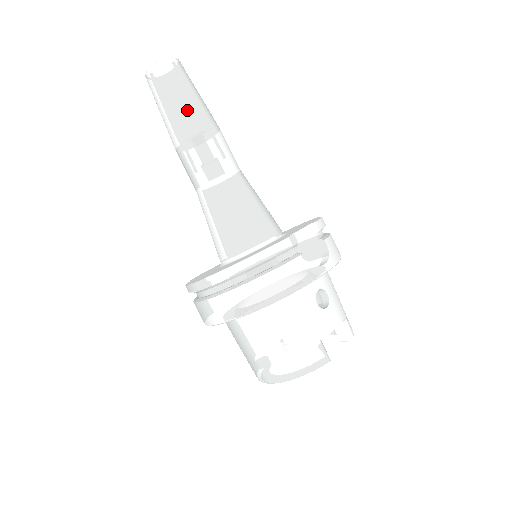
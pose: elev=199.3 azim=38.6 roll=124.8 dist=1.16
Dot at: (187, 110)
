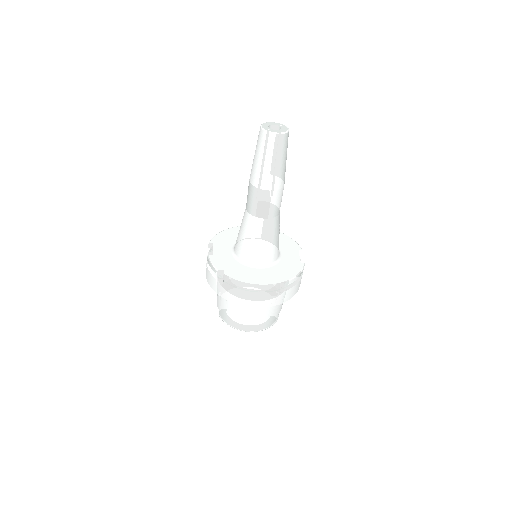
Dot at: (284, 171)
